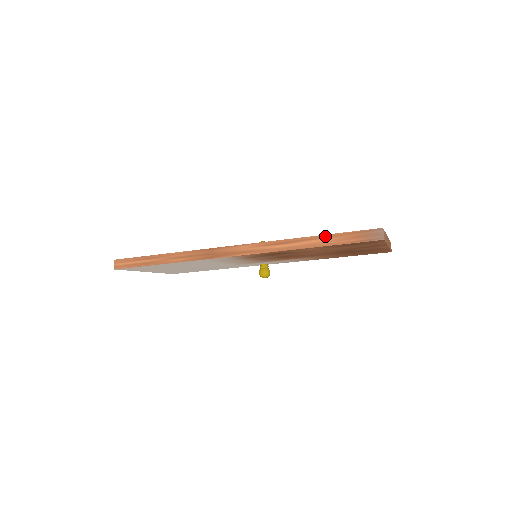
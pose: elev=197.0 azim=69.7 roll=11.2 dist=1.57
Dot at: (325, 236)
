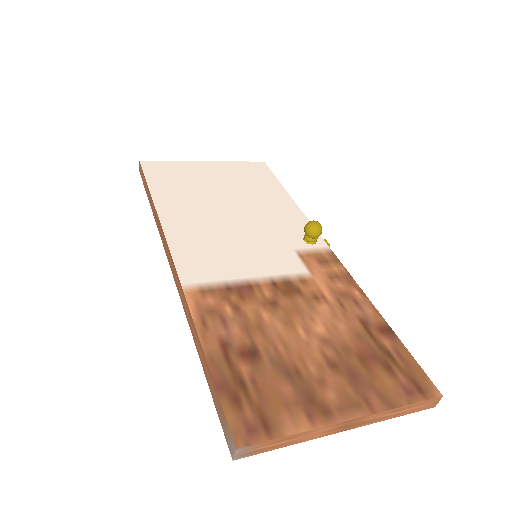
Dot at: (206, 362)
